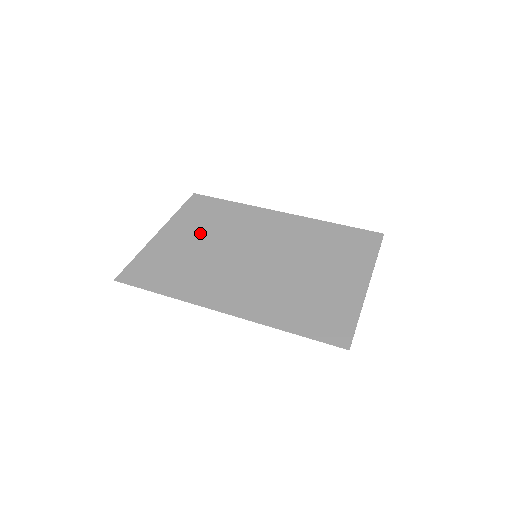
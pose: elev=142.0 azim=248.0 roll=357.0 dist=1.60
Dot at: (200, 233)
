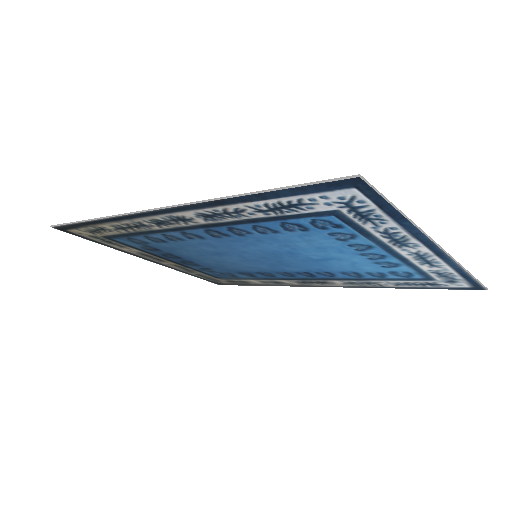
Dot at: occluded
